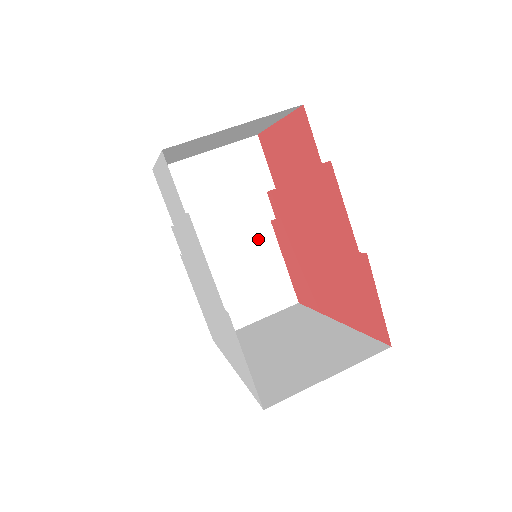
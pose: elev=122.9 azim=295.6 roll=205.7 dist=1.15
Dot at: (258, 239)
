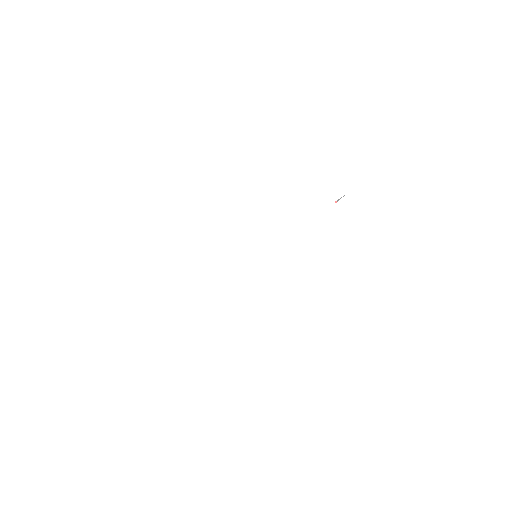
Dot at: occluded
